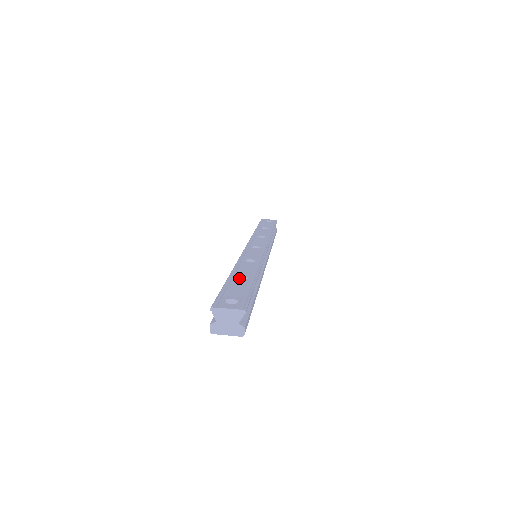
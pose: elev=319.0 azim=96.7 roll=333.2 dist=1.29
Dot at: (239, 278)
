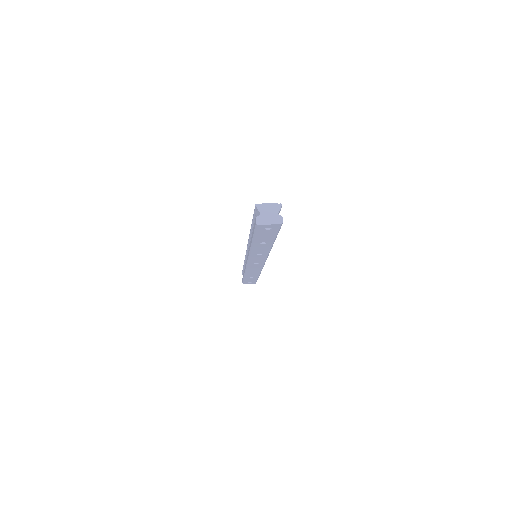
Dot at: occluded
